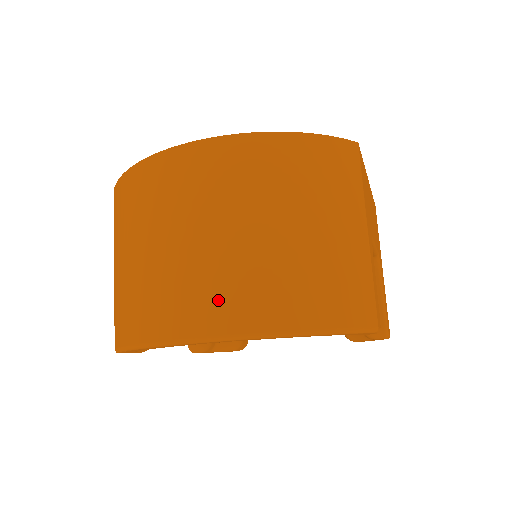
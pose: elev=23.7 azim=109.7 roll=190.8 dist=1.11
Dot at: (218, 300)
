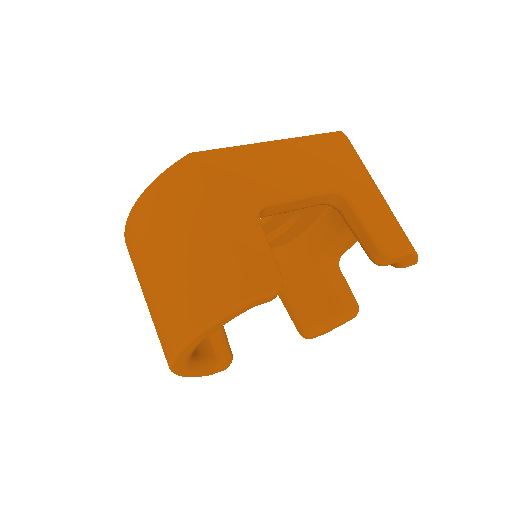
Dot at: (162, 334)
